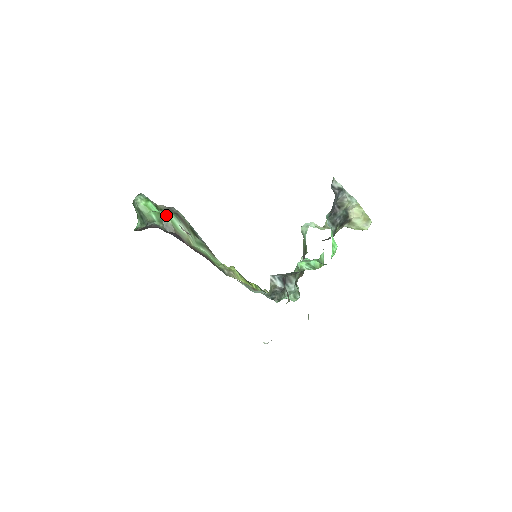
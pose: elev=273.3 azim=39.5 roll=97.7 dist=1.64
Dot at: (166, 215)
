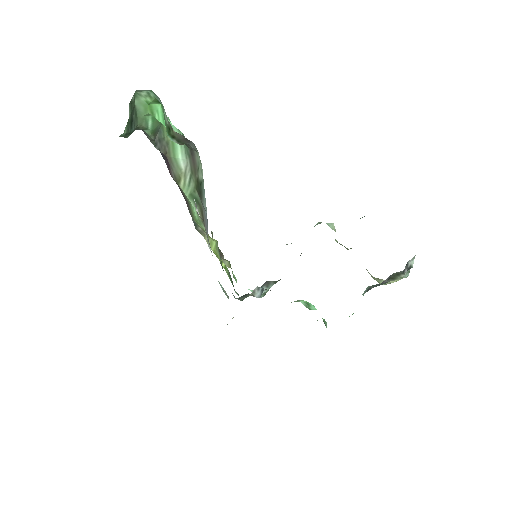
Dot at: occluded
